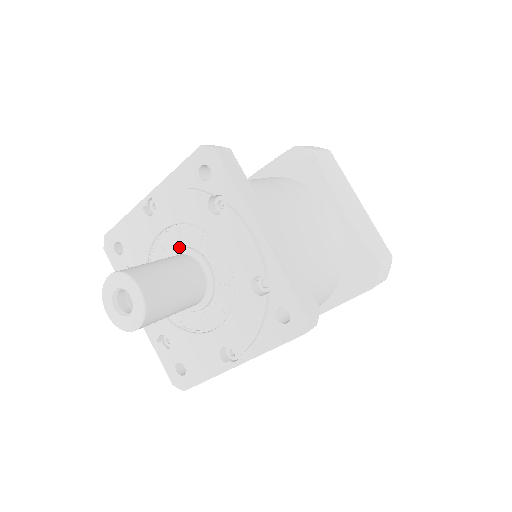
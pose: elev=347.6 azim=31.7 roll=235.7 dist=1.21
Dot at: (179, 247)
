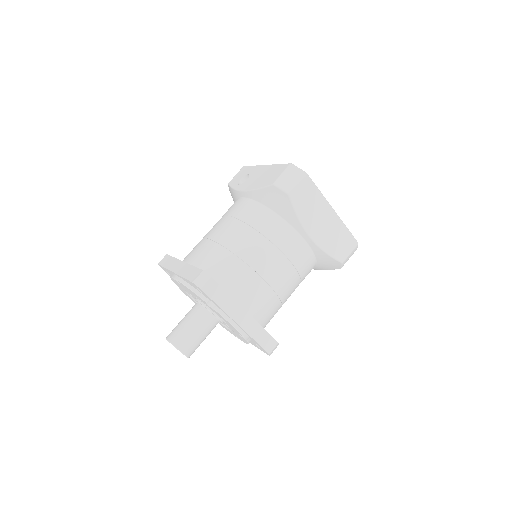
Dot at: (200, 300)
